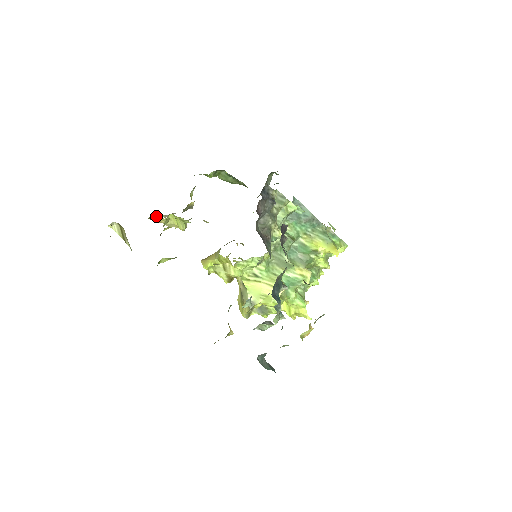
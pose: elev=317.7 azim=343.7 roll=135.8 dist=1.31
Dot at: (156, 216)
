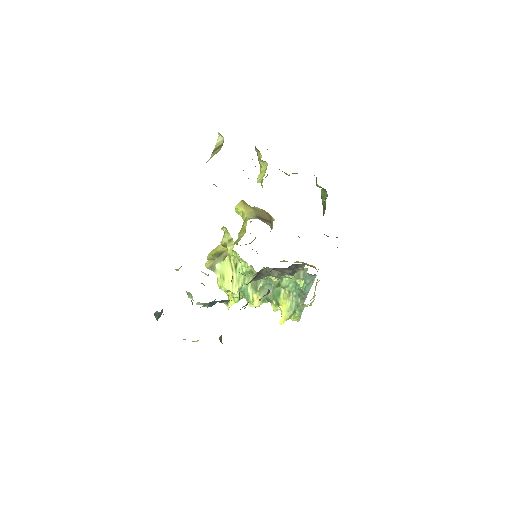
Dot at: occluded
